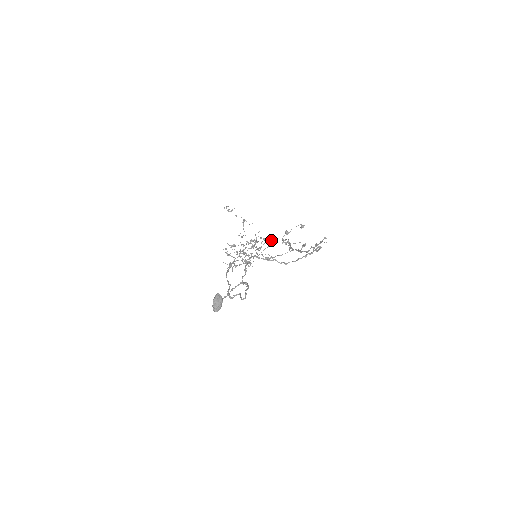
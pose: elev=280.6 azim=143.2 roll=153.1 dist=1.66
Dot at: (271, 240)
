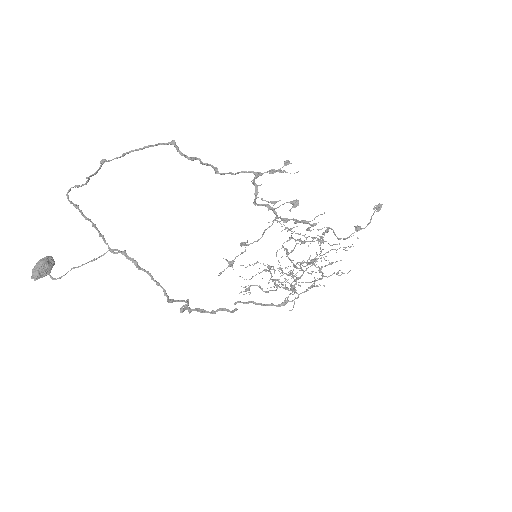
Dot at: occluded
